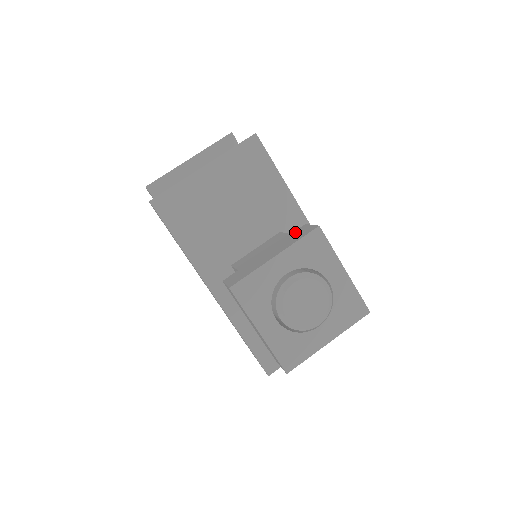
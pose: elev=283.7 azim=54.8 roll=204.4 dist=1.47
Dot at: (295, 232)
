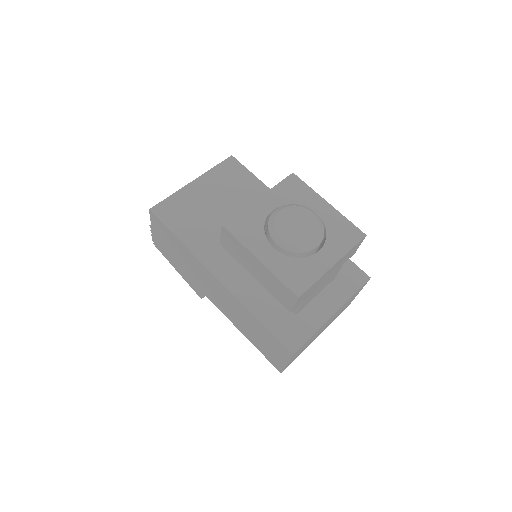
Dot at: occluded
